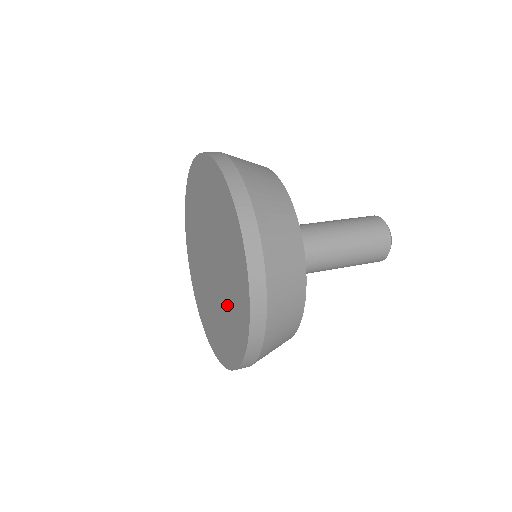
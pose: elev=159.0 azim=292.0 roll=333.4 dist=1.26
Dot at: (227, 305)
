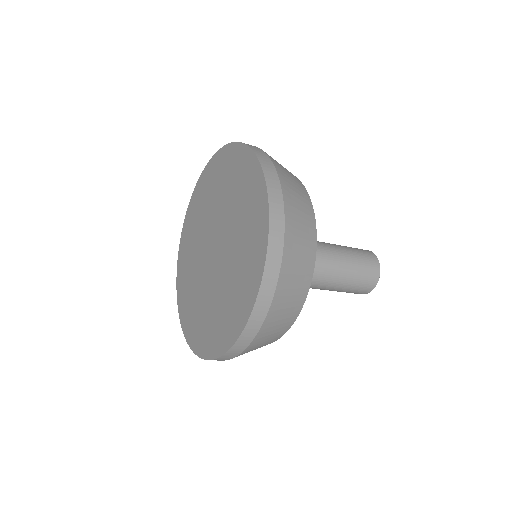
Dot at: (231, 276)
